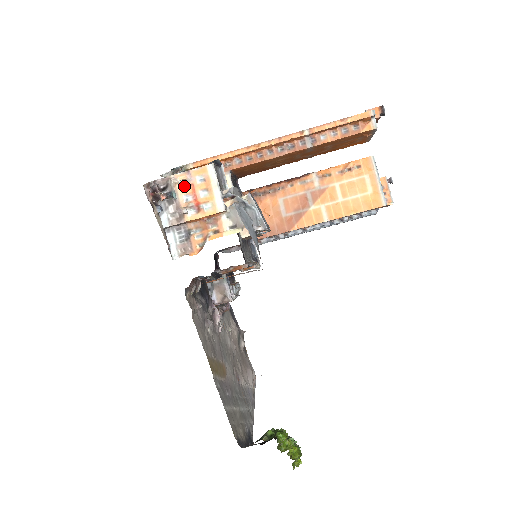
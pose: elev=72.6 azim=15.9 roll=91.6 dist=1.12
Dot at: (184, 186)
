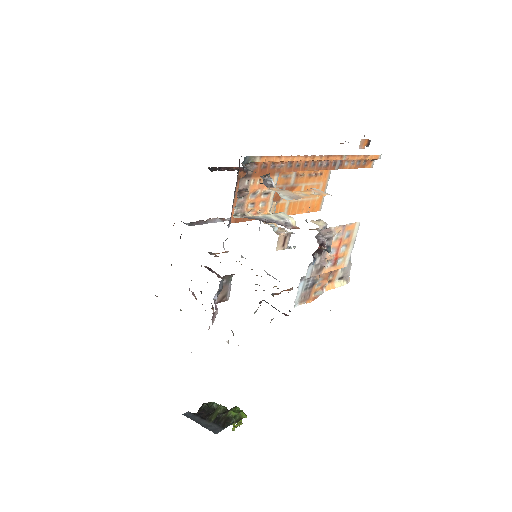
Dot at: (335, 239)
